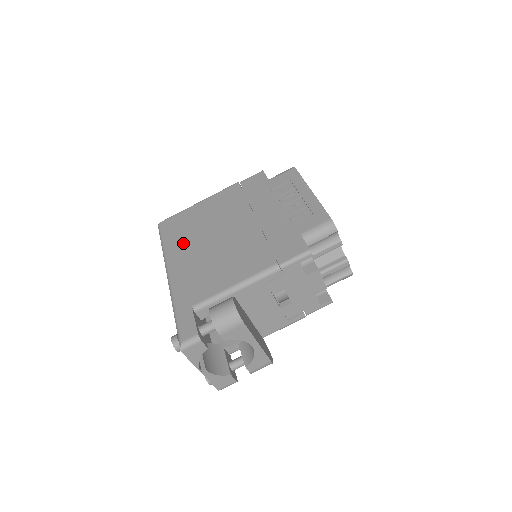
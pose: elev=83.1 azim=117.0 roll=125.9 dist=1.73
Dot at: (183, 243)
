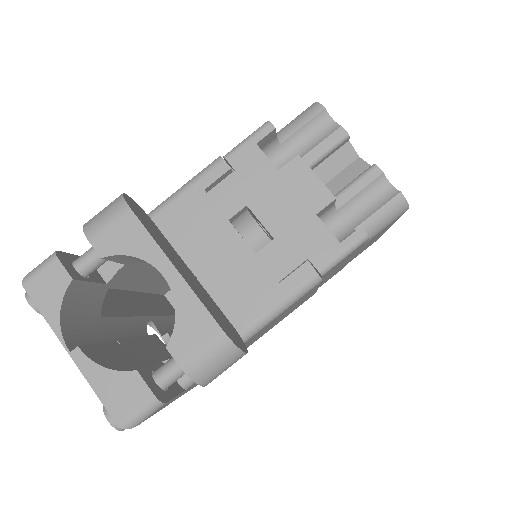
Dot at: occluded
